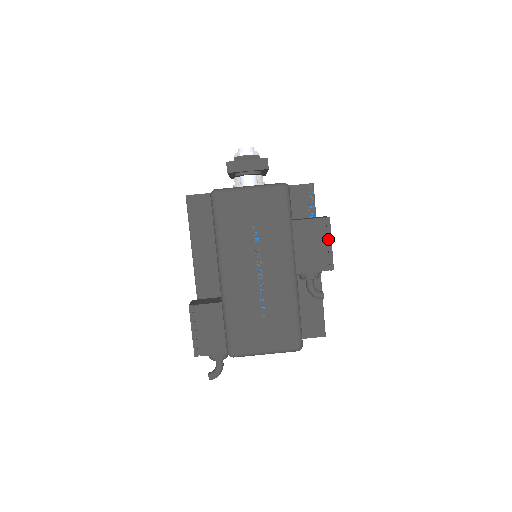
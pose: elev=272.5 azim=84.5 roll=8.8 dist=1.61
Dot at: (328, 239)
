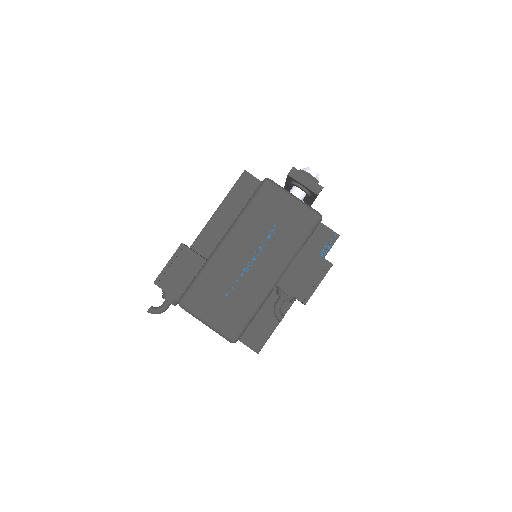
Dot at: (319, 279)
